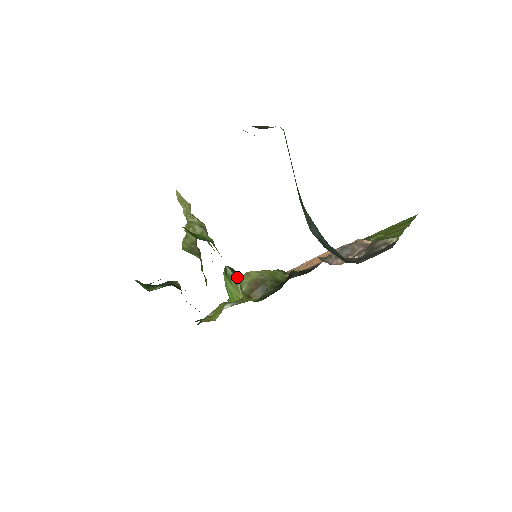
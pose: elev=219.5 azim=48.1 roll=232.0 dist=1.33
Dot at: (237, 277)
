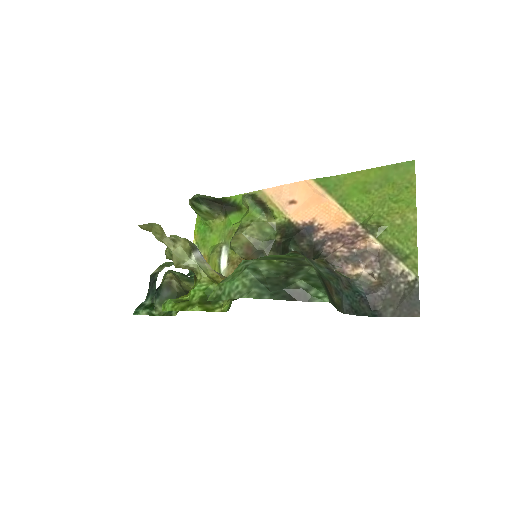
Dot at: (208, 208)
